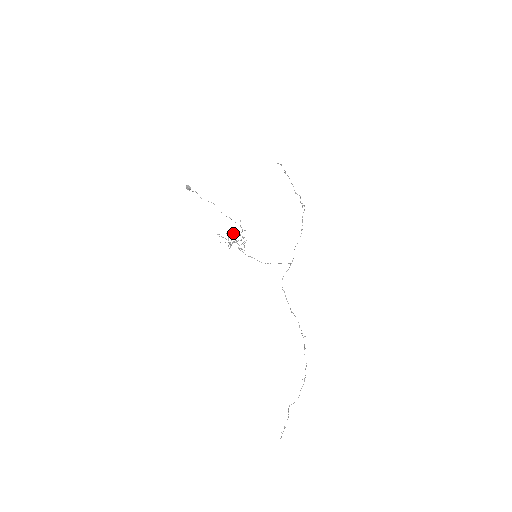
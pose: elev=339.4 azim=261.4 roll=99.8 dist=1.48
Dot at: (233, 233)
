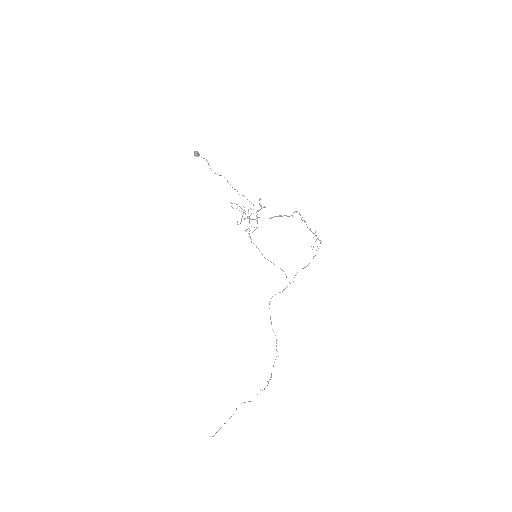
Dot at: occluded
